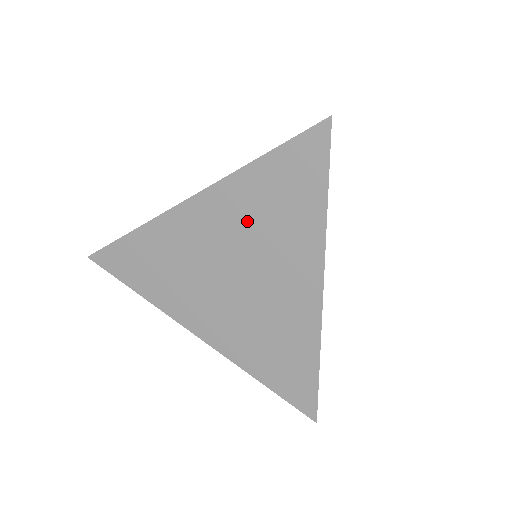
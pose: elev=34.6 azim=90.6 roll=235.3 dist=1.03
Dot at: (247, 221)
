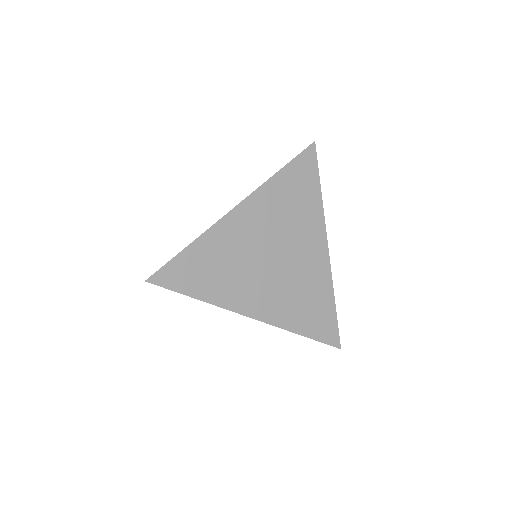
Dot at: occluded
